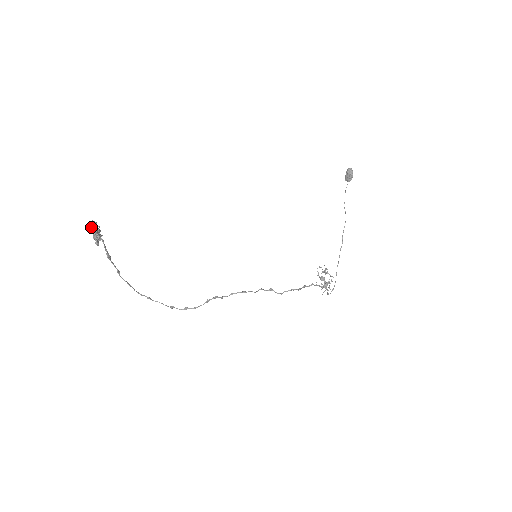
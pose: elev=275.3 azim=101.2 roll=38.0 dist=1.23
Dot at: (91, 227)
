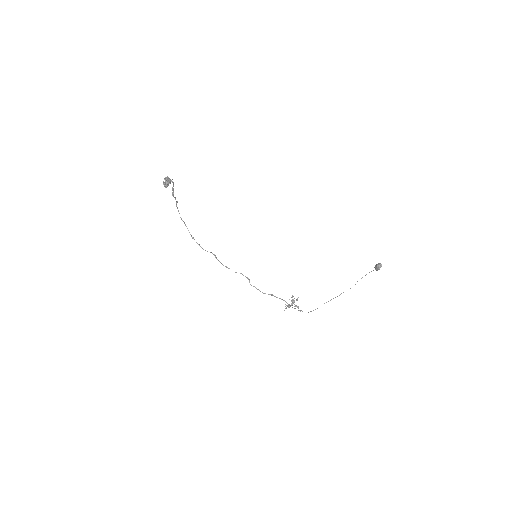
Dot at: (165, 179)
